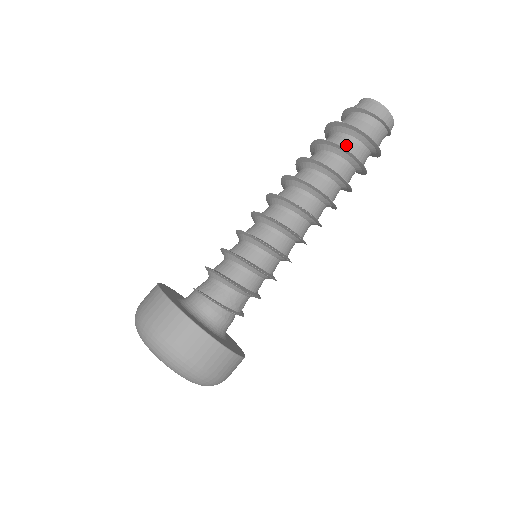
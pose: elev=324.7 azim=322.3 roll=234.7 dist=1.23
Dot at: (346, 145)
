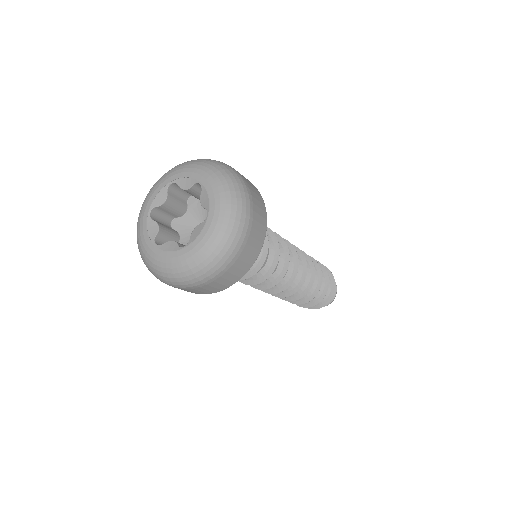
Dot at: occluded
